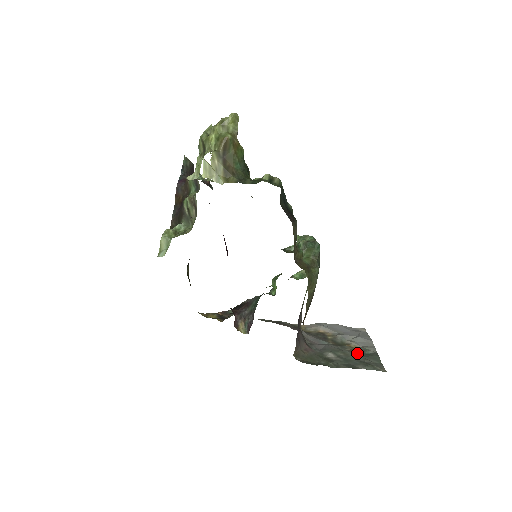
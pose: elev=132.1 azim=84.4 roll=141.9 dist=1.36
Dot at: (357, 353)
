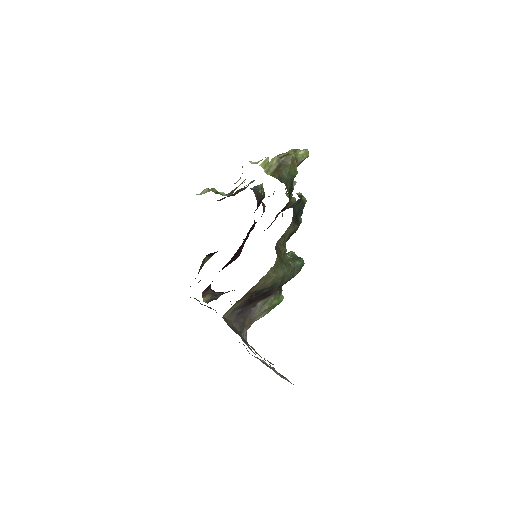
Dot at: occluded
